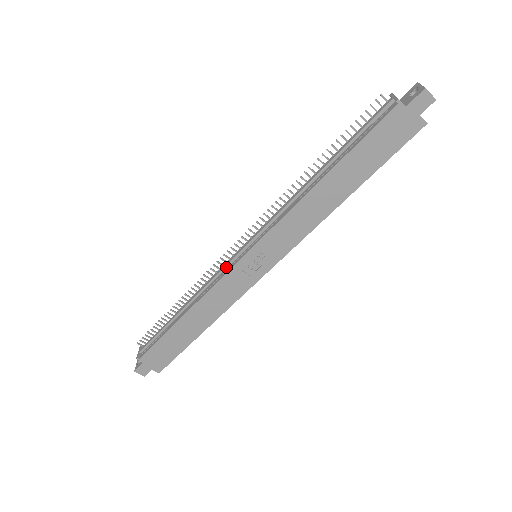
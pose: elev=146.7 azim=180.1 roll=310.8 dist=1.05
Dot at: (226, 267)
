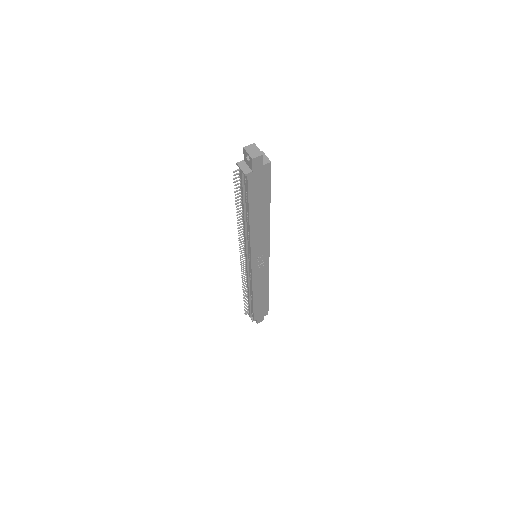
Dot at: (248, 272)
